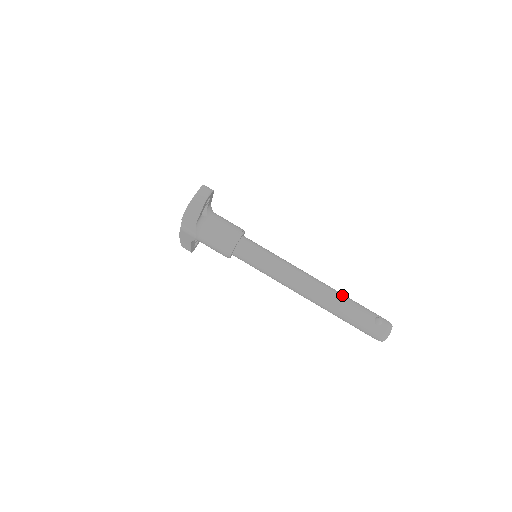
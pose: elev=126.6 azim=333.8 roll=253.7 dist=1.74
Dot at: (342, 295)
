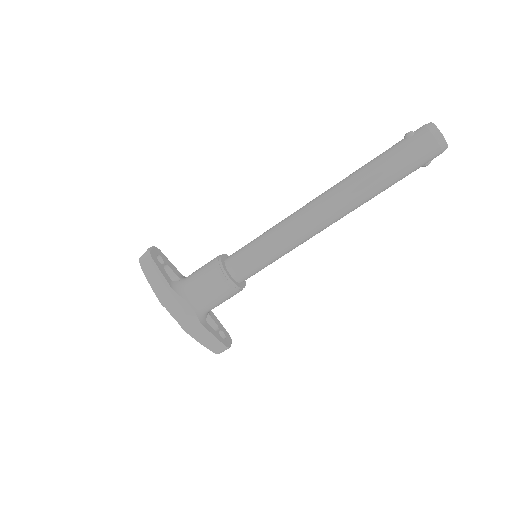
Dot at: occluded
